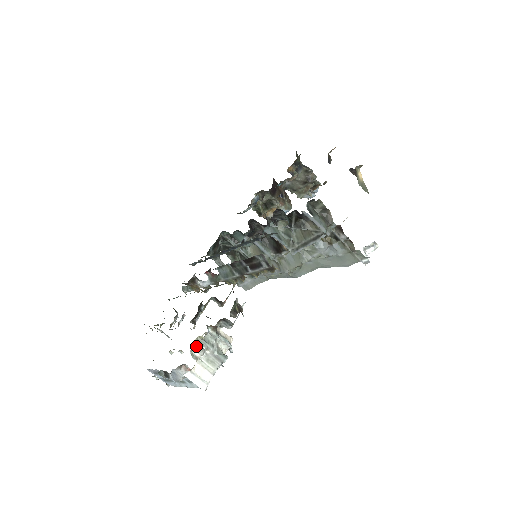
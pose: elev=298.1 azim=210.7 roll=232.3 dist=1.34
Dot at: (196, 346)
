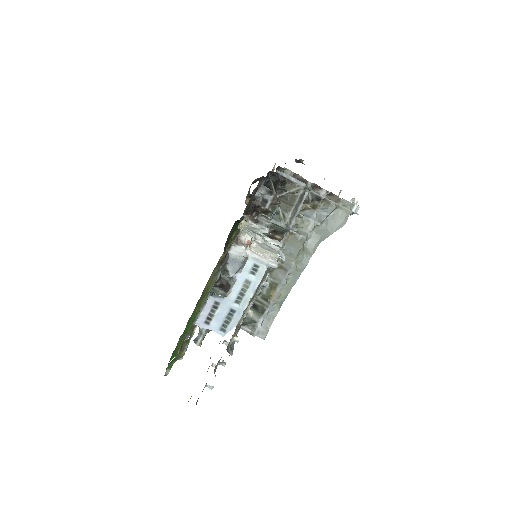
Dot at: (242, 228)
